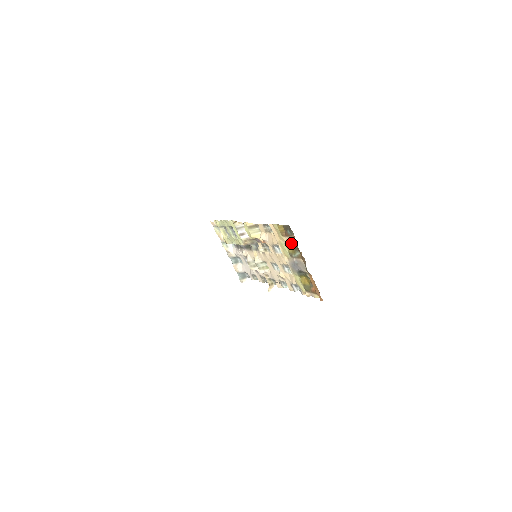
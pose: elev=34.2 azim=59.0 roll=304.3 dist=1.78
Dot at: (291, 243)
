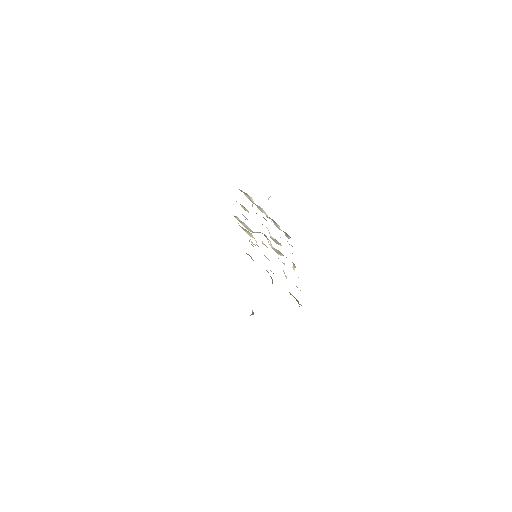
Dot at: occluded
